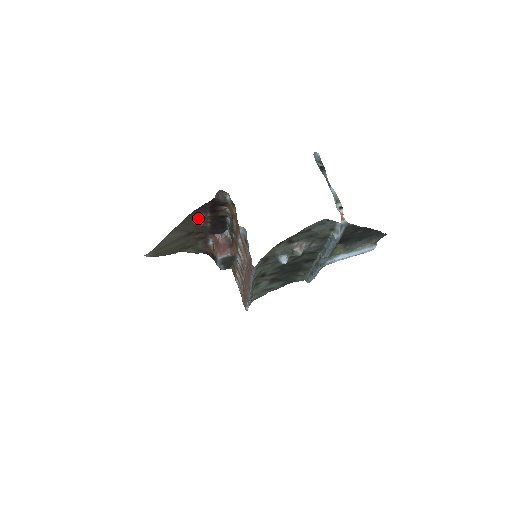
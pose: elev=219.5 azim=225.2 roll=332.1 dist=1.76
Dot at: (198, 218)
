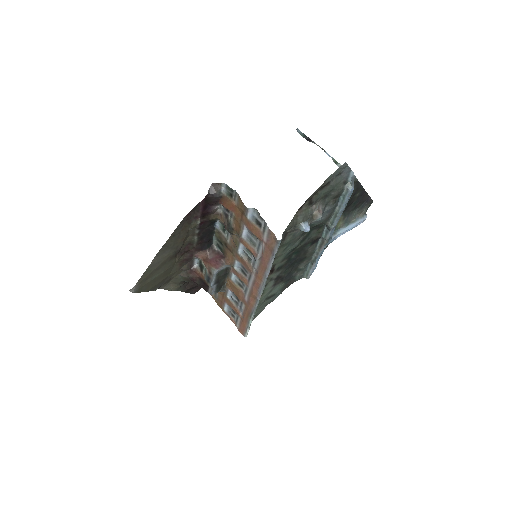
Dot at: (187, 228)
